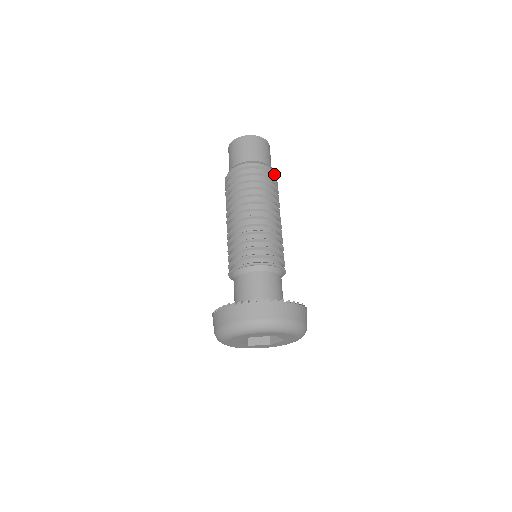
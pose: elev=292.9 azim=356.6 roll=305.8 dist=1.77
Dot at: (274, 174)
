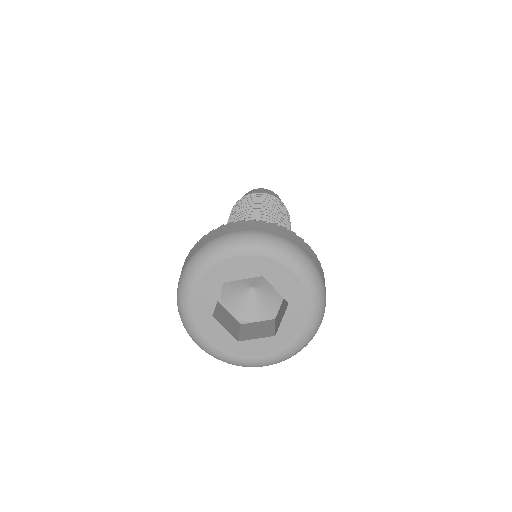
Dot at: occluded
